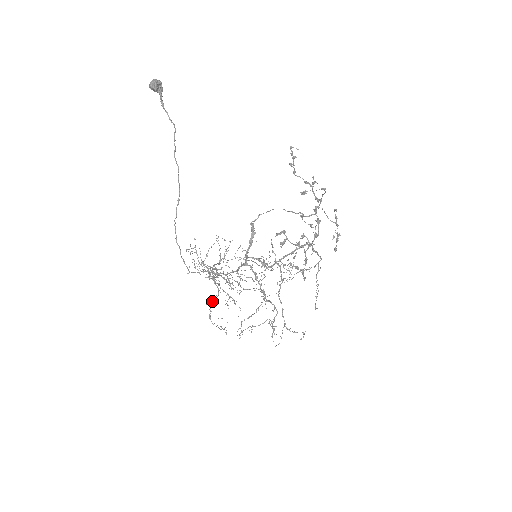
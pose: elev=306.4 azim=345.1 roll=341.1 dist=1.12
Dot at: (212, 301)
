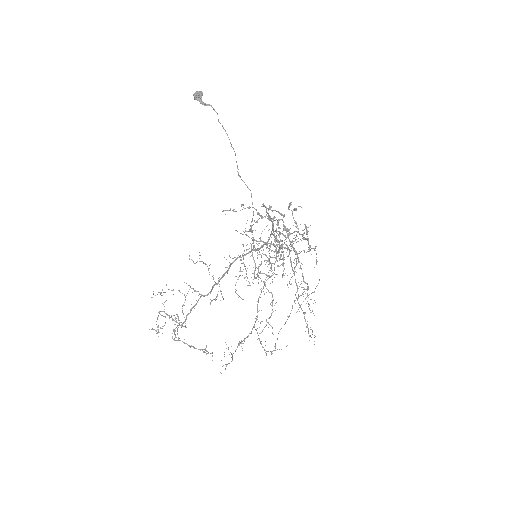
Dot at: (256, 278)
